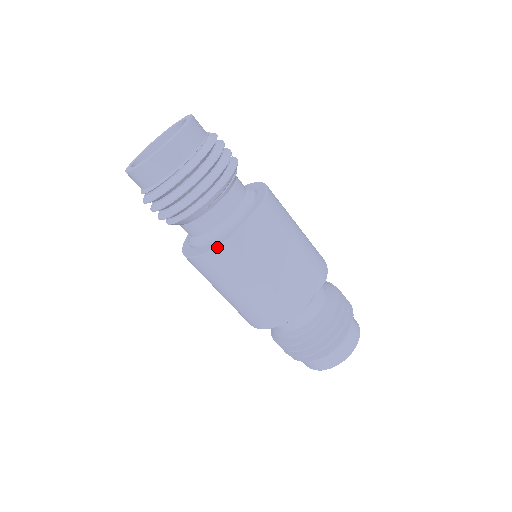
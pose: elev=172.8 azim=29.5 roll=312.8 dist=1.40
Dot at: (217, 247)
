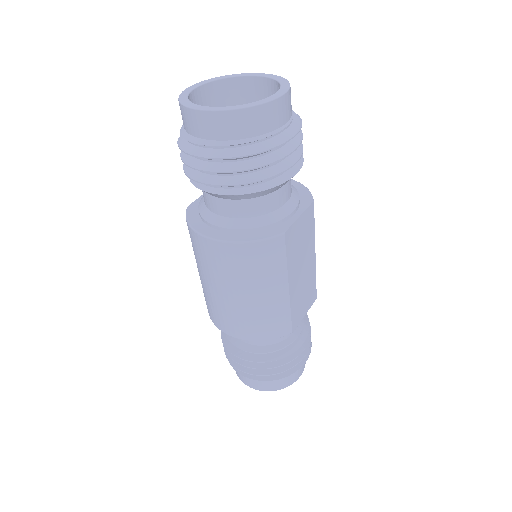
Dot at: (269, 238)
